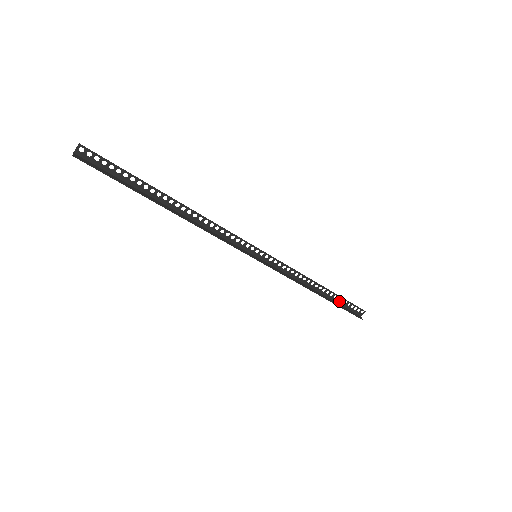
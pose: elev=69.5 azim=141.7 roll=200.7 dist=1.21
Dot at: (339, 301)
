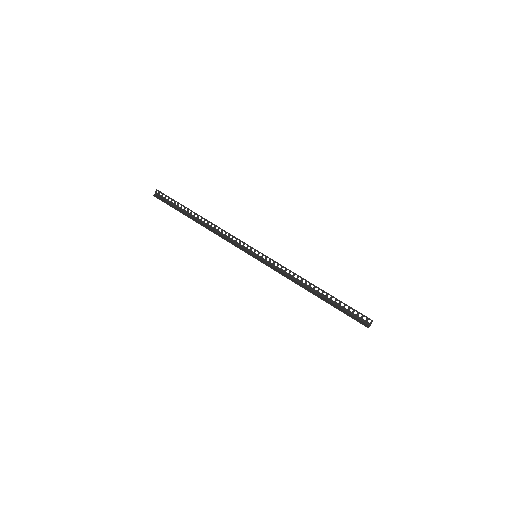
Dot at: (340, 305)
